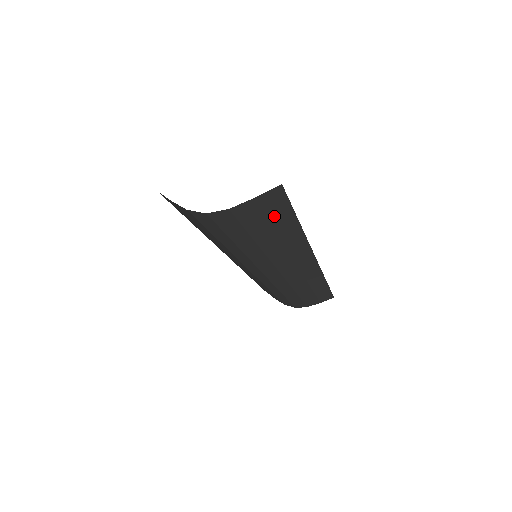
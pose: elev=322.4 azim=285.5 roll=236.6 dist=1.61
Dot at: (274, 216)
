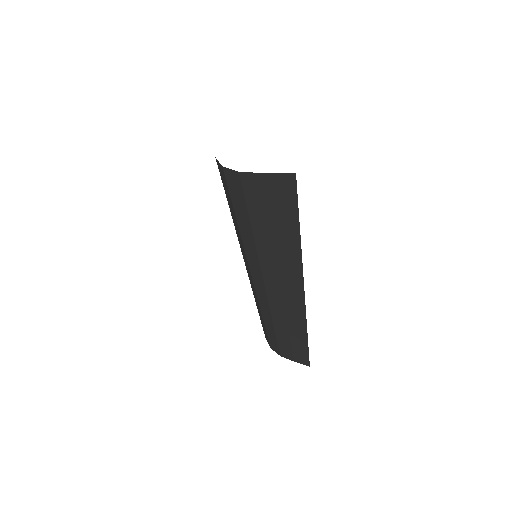
Dot at: (278, 211)
